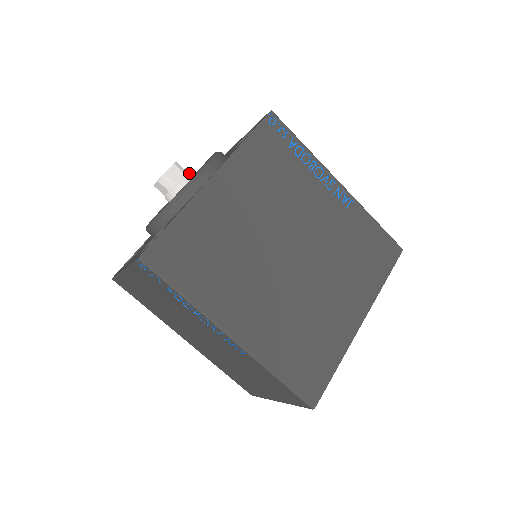
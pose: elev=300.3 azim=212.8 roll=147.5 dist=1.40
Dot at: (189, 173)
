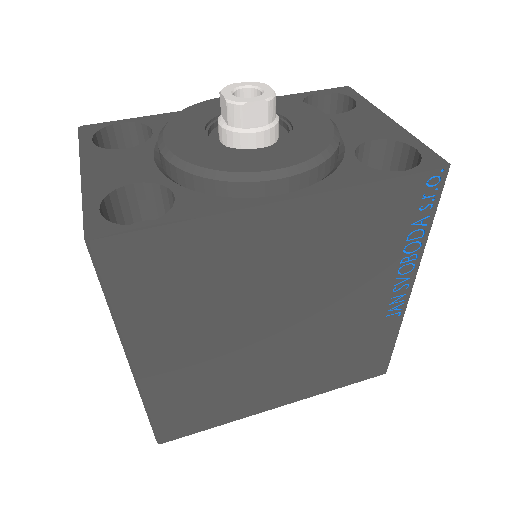
Dot at: (275, 126)
